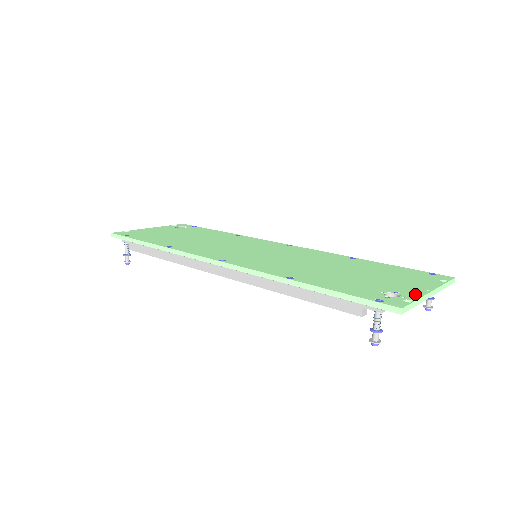
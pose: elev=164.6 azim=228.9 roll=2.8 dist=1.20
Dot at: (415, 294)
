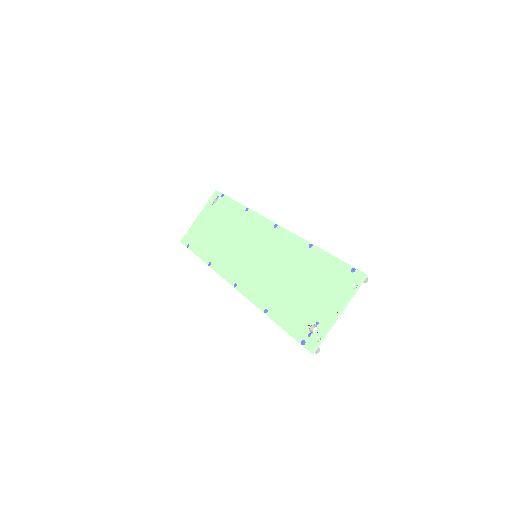
Dot at: (326, 324)
